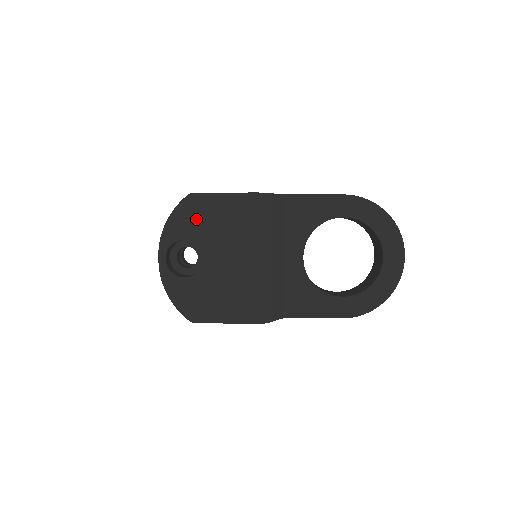
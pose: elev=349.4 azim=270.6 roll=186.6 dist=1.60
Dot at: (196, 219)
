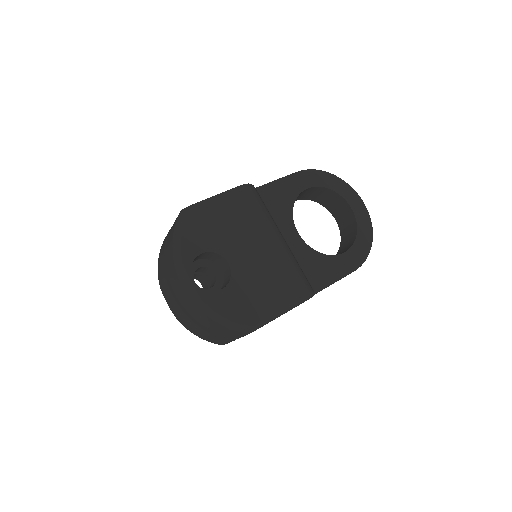
Dot at: (202, 229)
